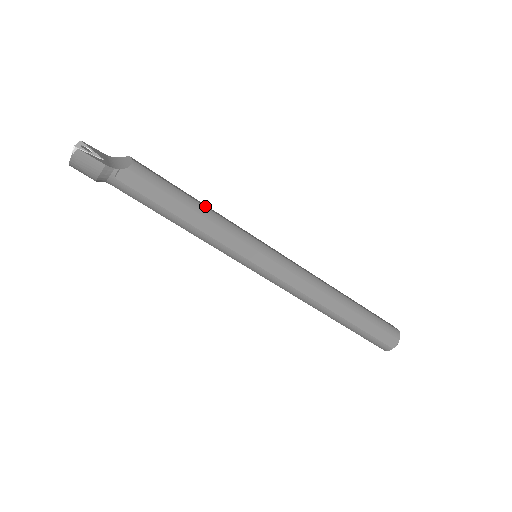
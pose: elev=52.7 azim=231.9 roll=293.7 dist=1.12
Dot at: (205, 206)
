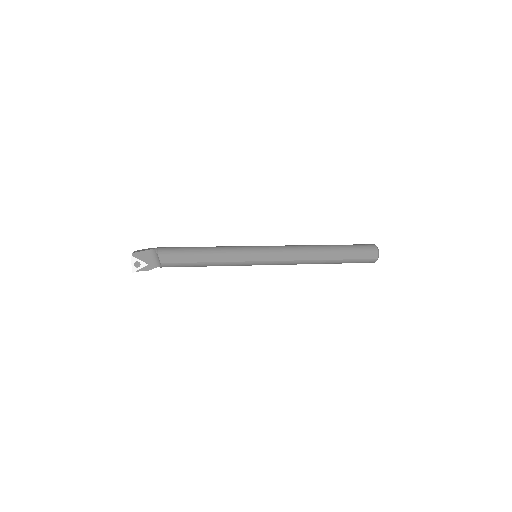
Dot at: (211, 262)
